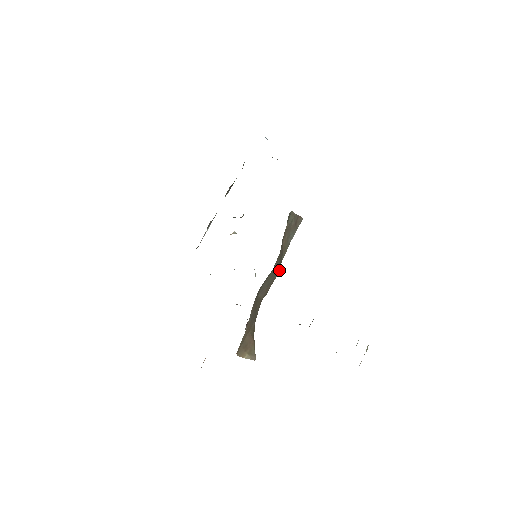
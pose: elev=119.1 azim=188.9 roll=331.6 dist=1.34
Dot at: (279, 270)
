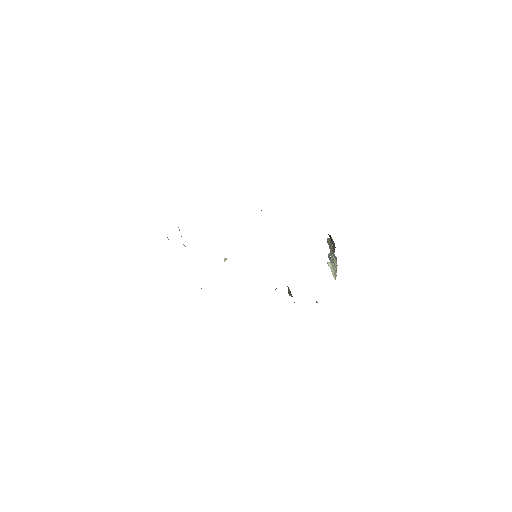
Dot at: occluded
